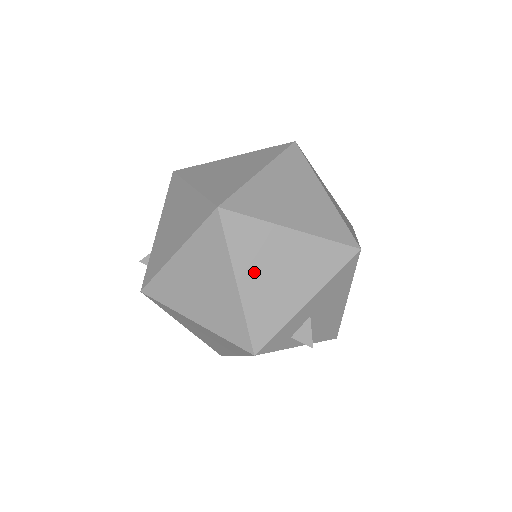
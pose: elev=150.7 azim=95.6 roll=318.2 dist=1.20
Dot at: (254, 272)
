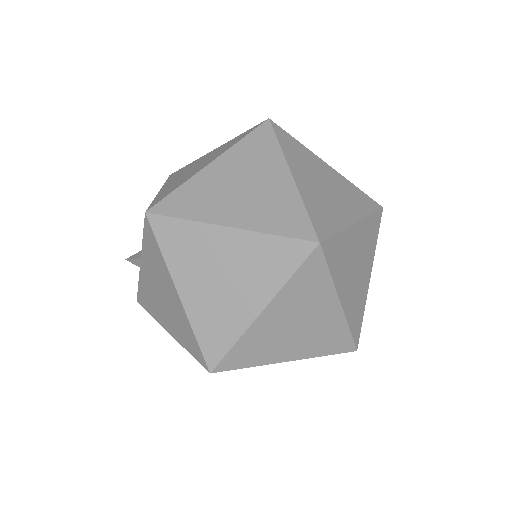
Dot at: occluded
